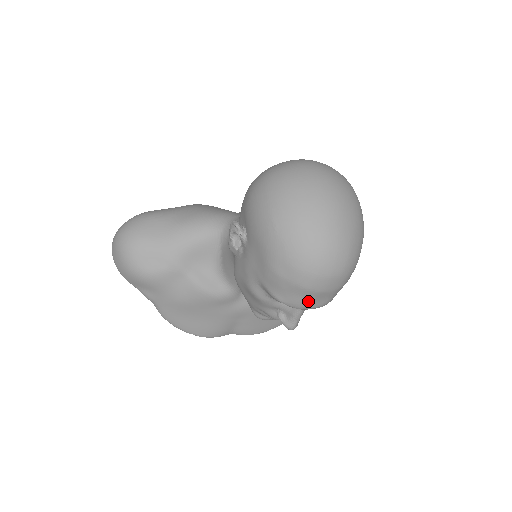
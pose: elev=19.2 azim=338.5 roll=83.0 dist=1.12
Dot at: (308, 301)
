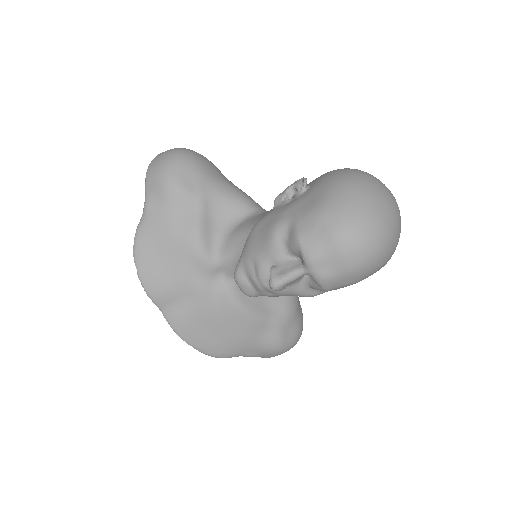
Dot at: (323, 257)
